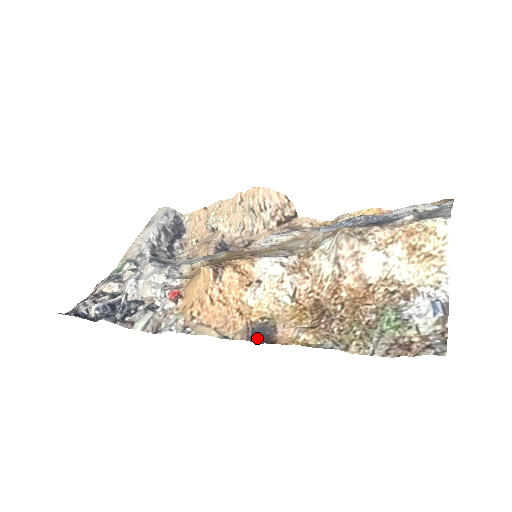
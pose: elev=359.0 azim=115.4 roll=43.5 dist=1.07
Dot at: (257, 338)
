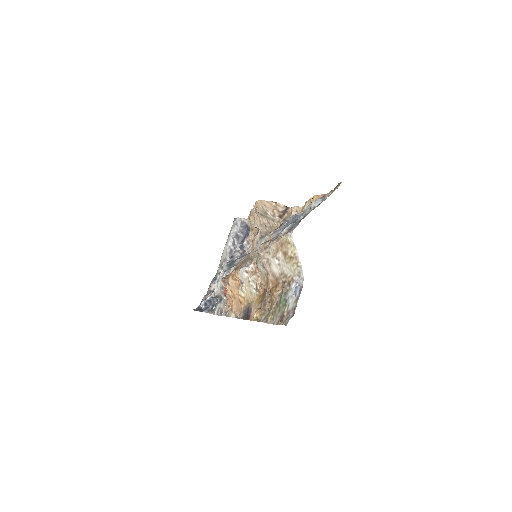
Dot at: (245, 316)
